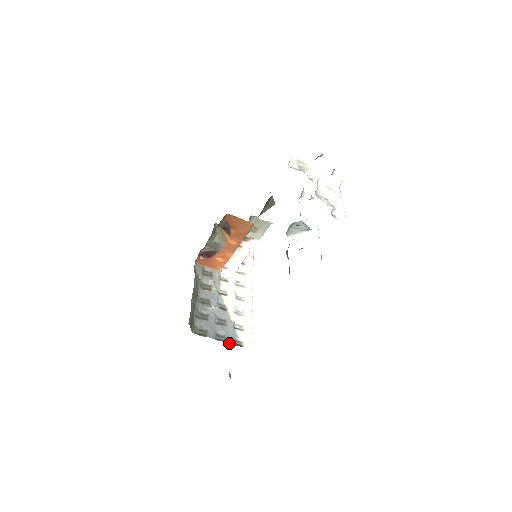
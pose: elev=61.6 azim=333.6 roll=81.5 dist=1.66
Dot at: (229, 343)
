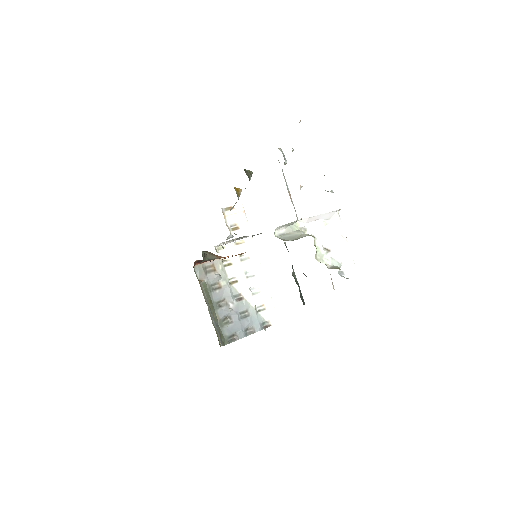
Dot at: occluded
